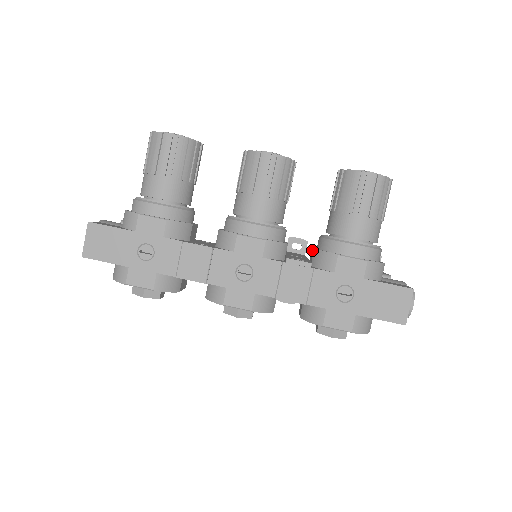
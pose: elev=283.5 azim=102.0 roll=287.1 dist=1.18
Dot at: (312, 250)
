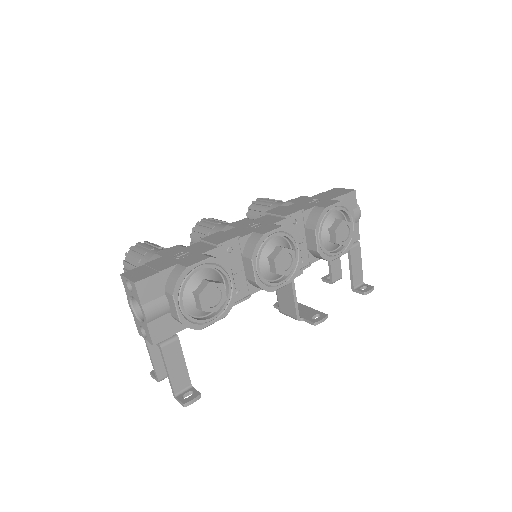
Dot at: occluded
